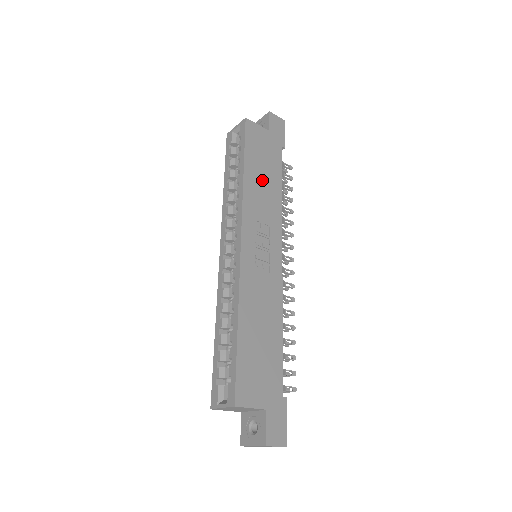
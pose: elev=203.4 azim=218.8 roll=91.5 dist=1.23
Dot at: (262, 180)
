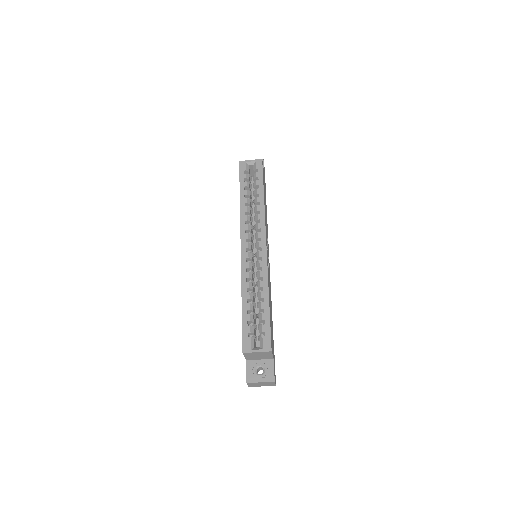
Dot at: (265, 206)
